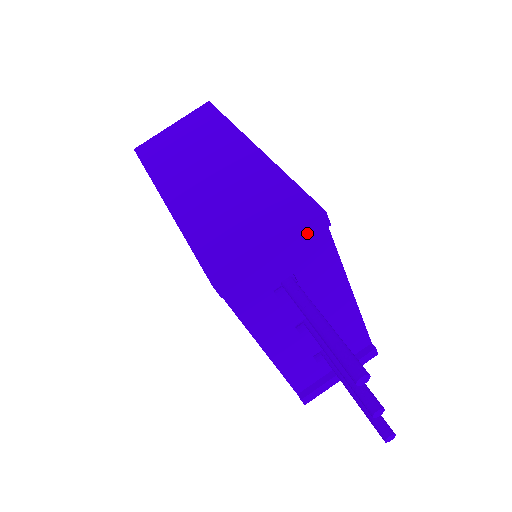
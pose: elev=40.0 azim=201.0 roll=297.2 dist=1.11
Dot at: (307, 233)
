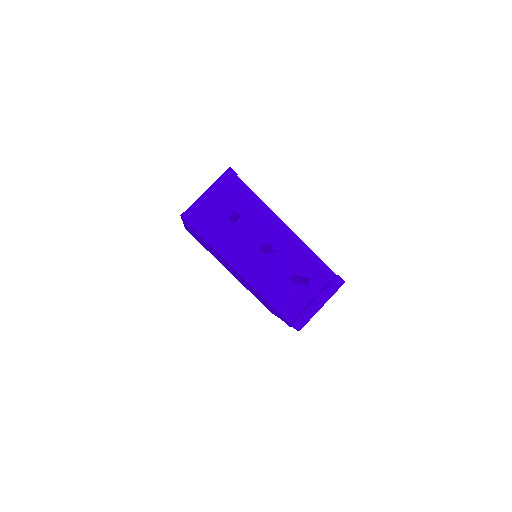
Dot at: (224, 180)
